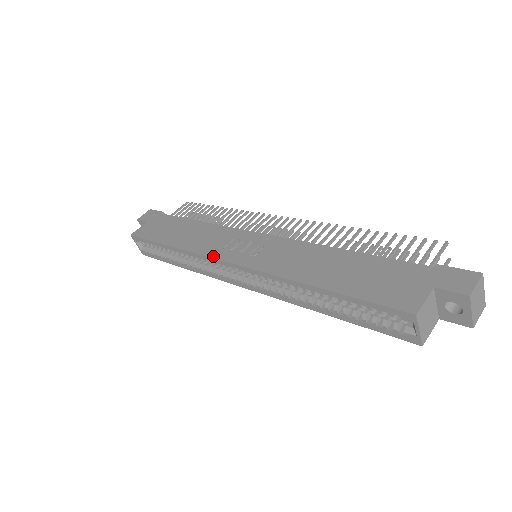
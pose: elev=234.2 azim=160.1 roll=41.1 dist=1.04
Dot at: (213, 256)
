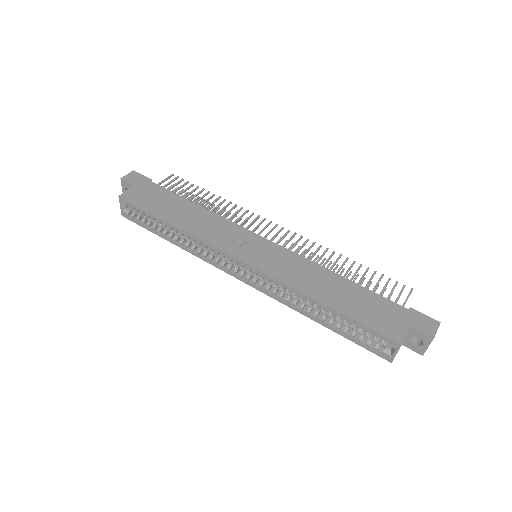
Dot at: (223, 249)
